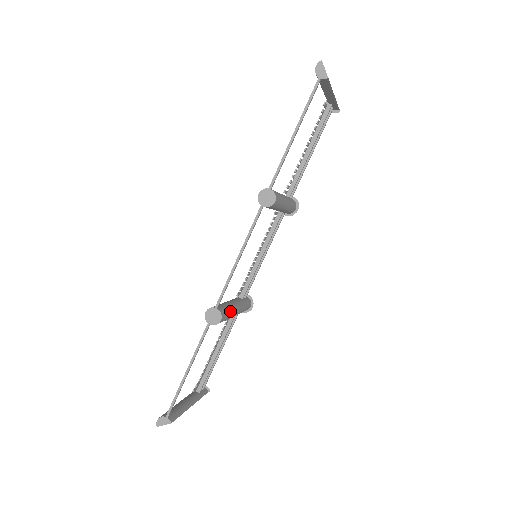
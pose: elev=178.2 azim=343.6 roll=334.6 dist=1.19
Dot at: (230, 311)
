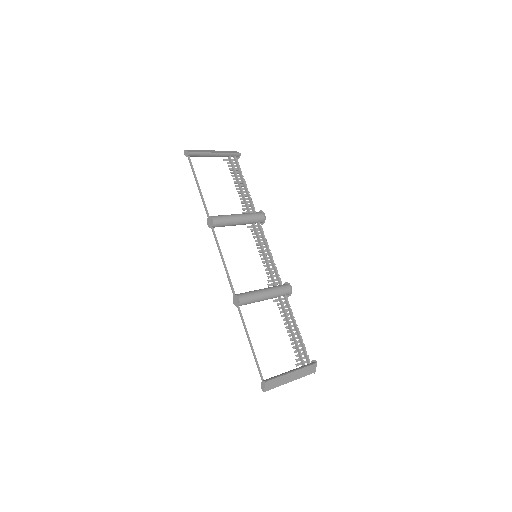
Dot at: (251, 293)
